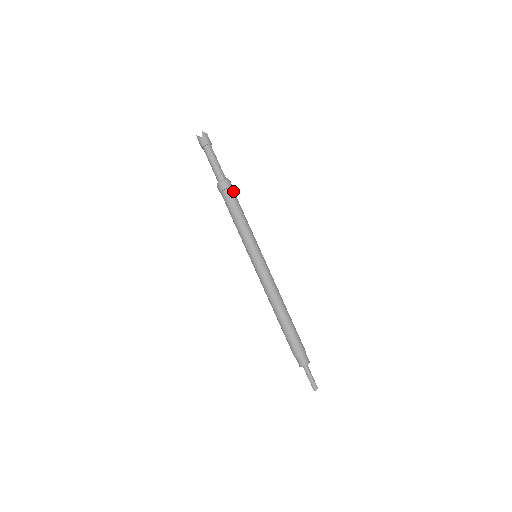
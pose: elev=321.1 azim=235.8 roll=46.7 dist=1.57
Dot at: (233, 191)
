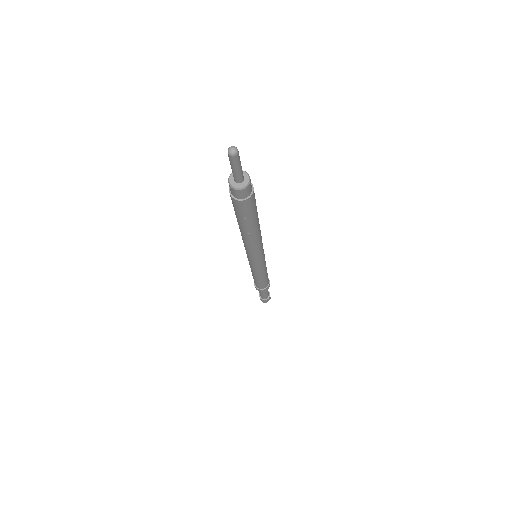
Dot at: occluded
